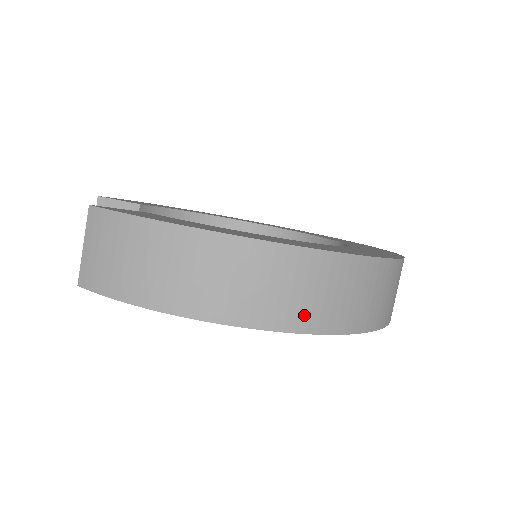
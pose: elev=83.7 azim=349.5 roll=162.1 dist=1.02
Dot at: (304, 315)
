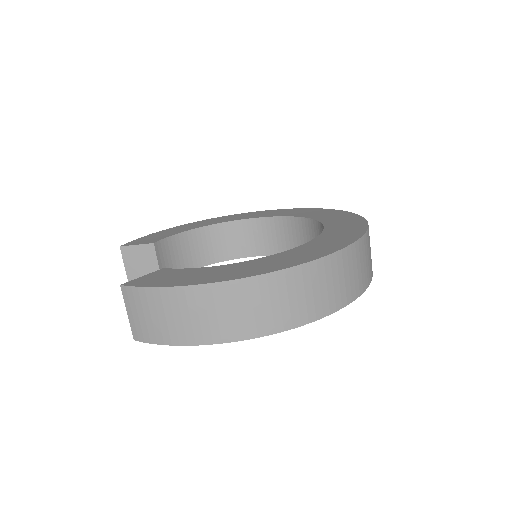
Dot at: (295, 315)
